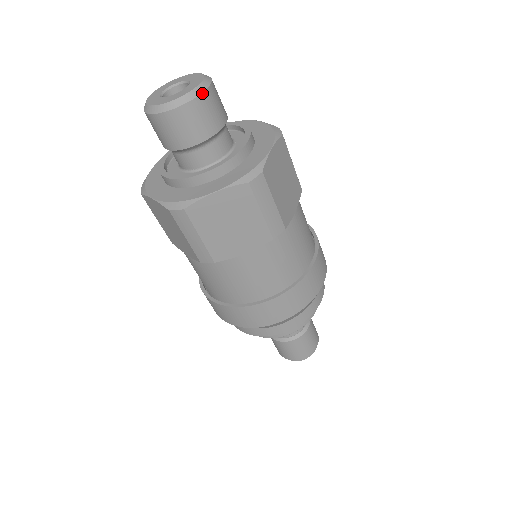
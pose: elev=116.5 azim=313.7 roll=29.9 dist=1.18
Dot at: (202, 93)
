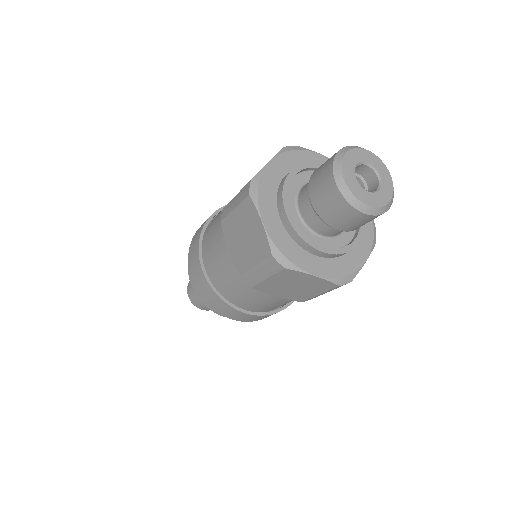
Dot at: occluded
